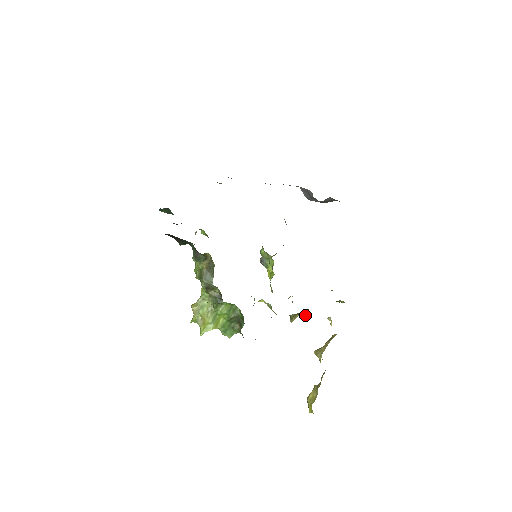
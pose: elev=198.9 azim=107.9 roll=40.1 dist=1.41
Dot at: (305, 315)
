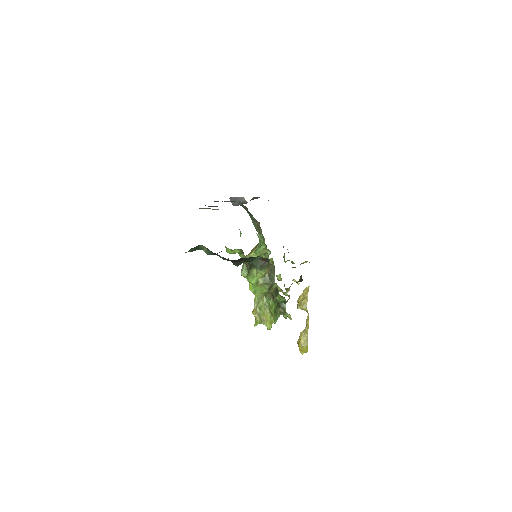
Dot at: (299, 281)
